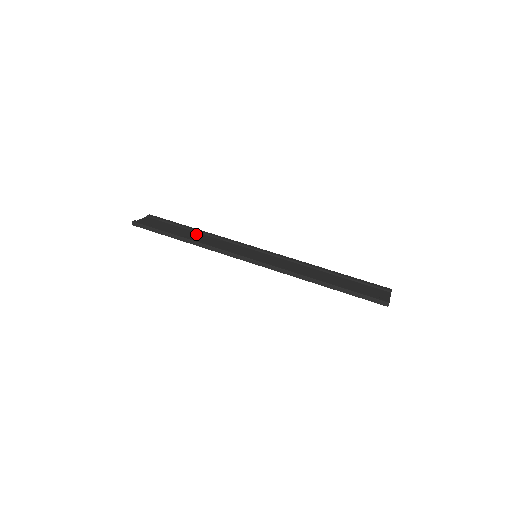
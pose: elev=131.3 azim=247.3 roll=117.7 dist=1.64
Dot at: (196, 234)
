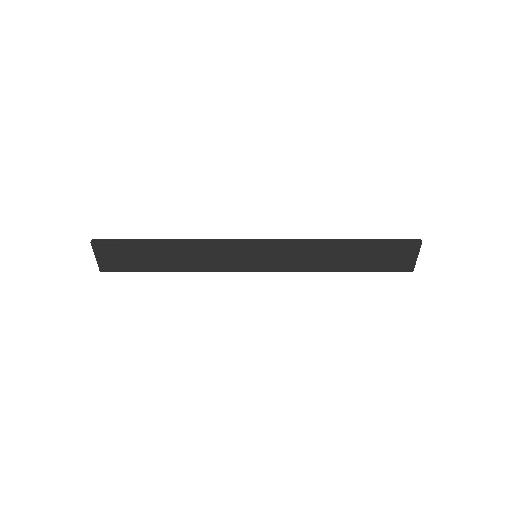
Dot at: (173, 258)
